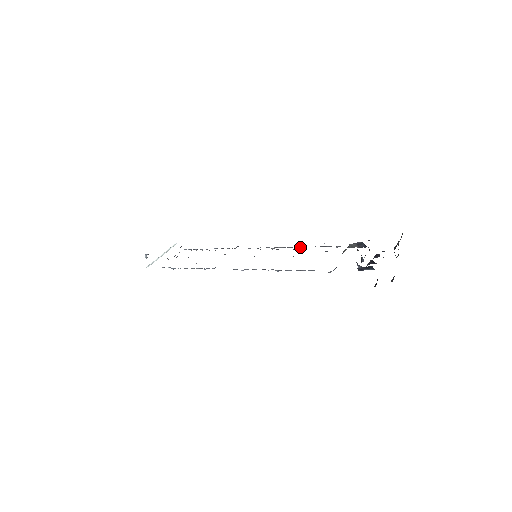
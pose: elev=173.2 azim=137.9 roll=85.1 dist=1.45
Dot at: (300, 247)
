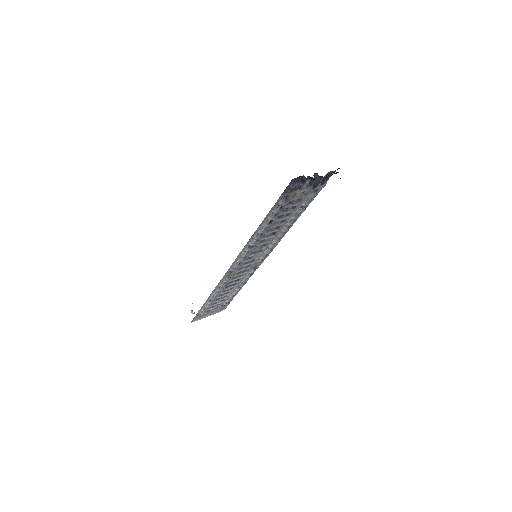
Dot at: (284, 229)
